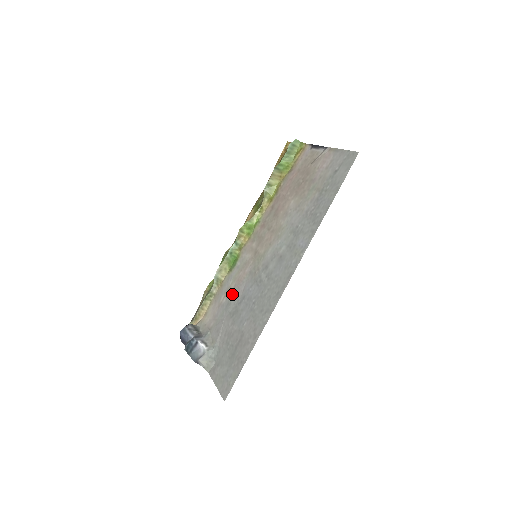
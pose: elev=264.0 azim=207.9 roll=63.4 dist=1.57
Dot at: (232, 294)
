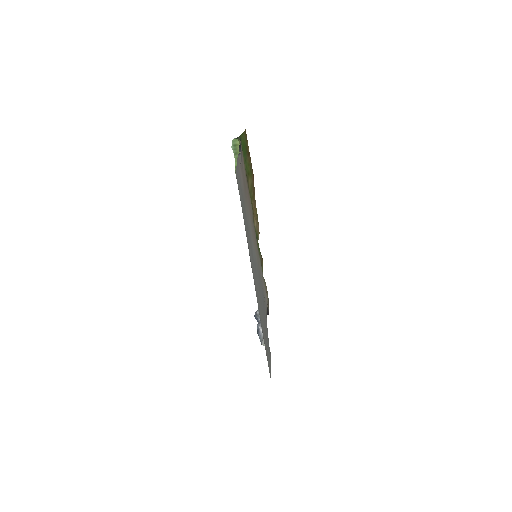
Dot at: (262, 286)
